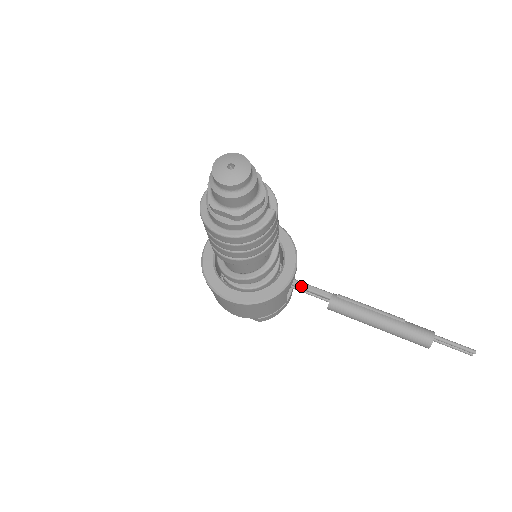
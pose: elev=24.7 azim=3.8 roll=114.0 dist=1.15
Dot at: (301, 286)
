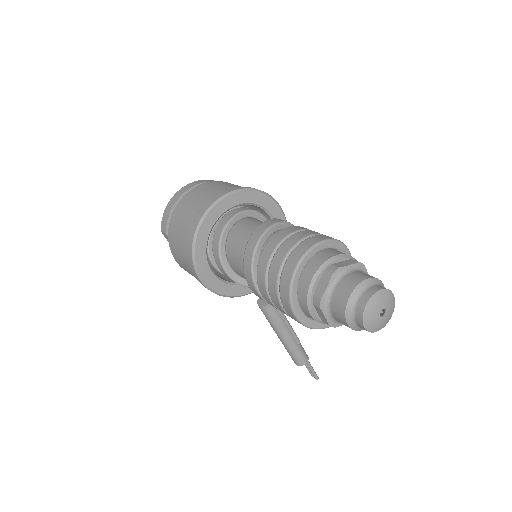
Dot at: occluded
